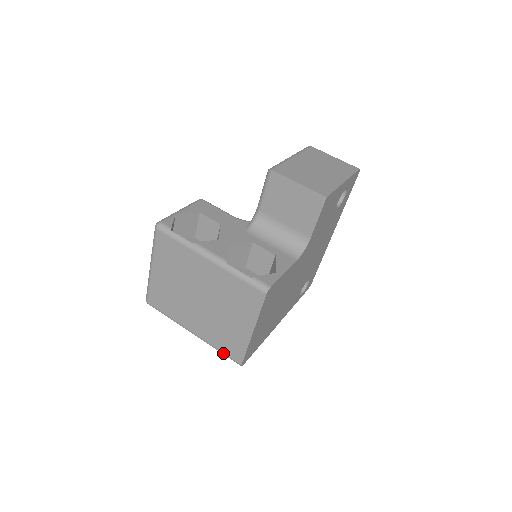
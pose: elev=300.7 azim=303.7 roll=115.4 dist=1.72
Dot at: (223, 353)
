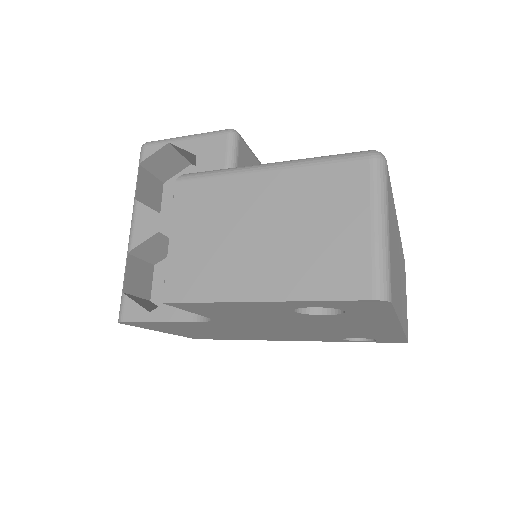
Dot at: occluded
